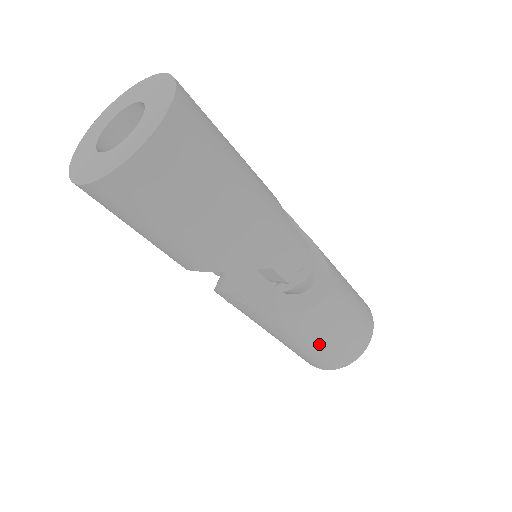
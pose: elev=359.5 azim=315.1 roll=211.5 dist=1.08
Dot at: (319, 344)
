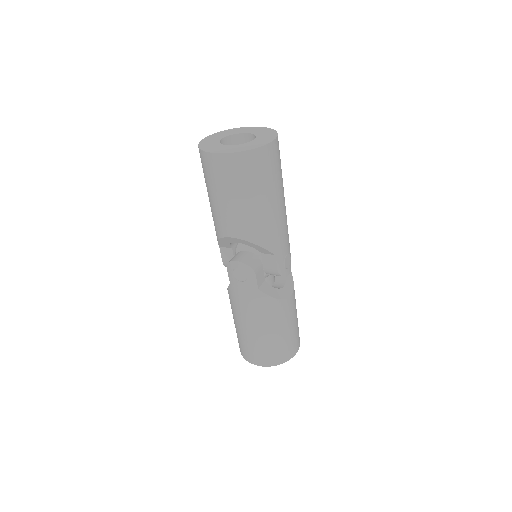
Dot at: (271, 334)
